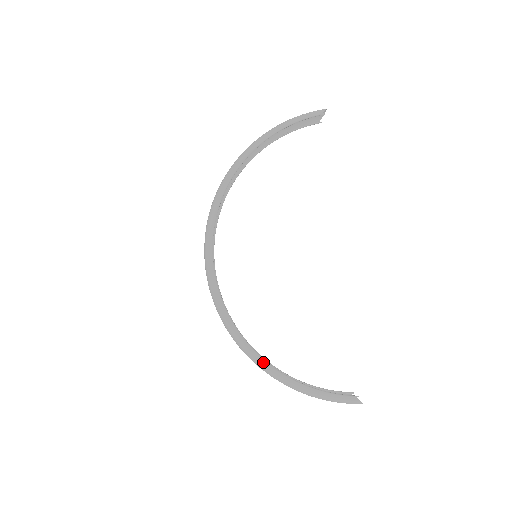
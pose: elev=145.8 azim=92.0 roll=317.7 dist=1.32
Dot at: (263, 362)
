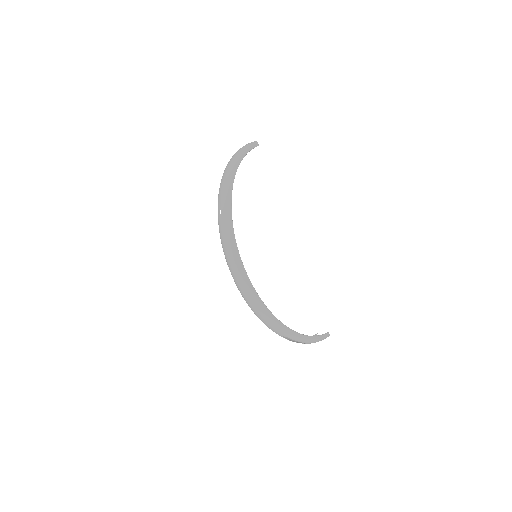
Dot at: (289, 330)
